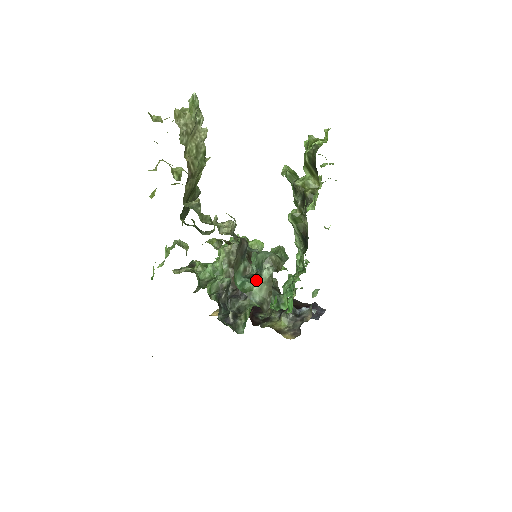
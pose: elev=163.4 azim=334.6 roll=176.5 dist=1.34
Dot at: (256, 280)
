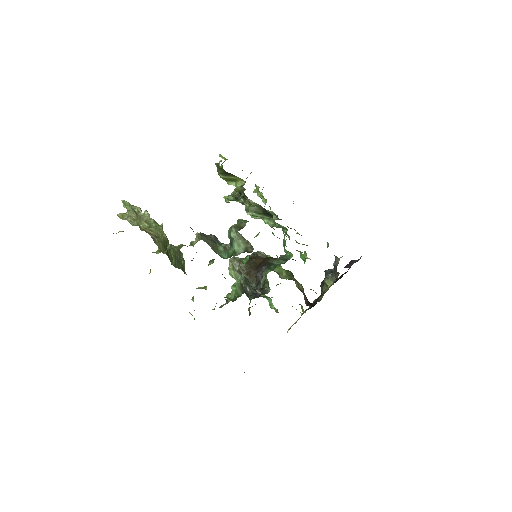
Dot at: (233, 244)
